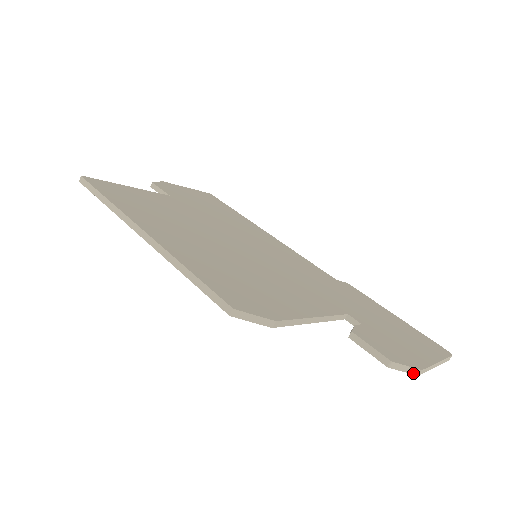
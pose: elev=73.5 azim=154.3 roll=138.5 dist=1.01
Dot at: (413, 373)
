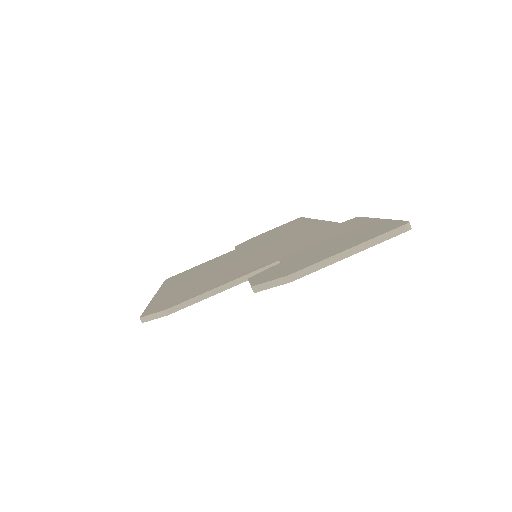
Dot at: (283, 283)
